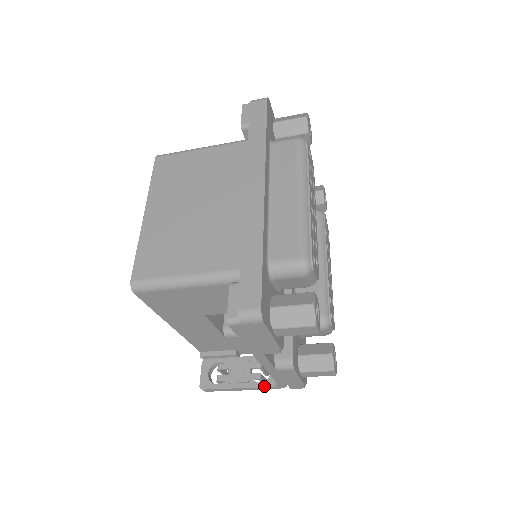
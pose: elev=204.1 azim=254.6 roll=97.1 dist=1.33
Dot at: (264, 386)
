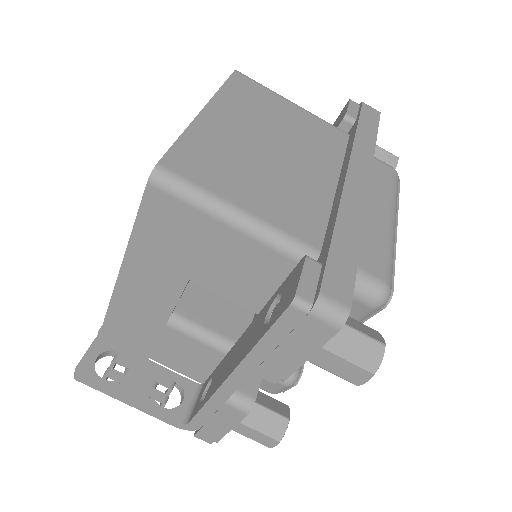
Dot at: (166, 415)
